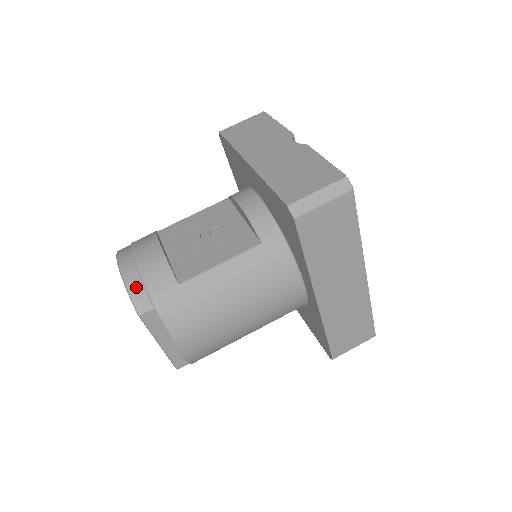
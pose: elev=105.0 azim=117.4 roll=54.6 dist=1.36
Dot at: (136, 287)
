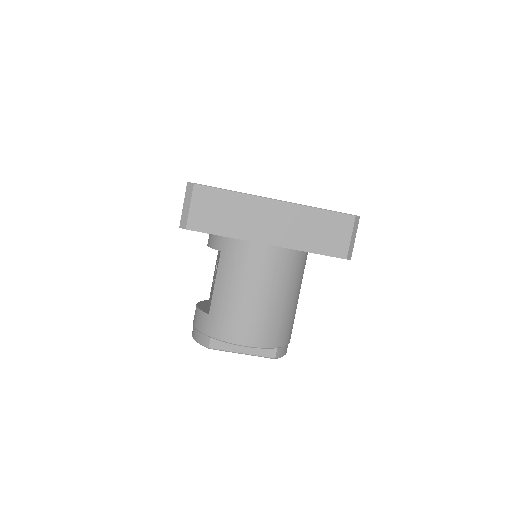
Dot at: (198, 336)
